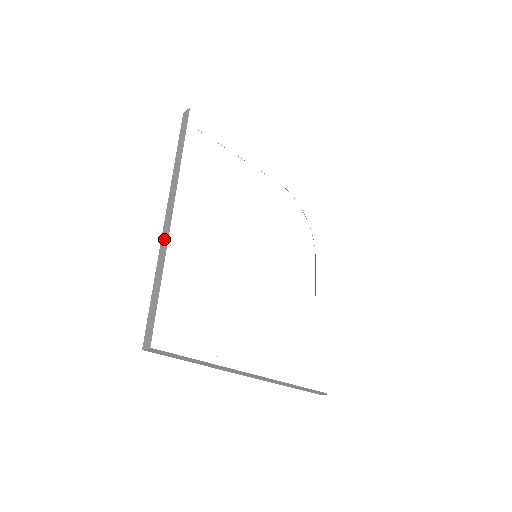
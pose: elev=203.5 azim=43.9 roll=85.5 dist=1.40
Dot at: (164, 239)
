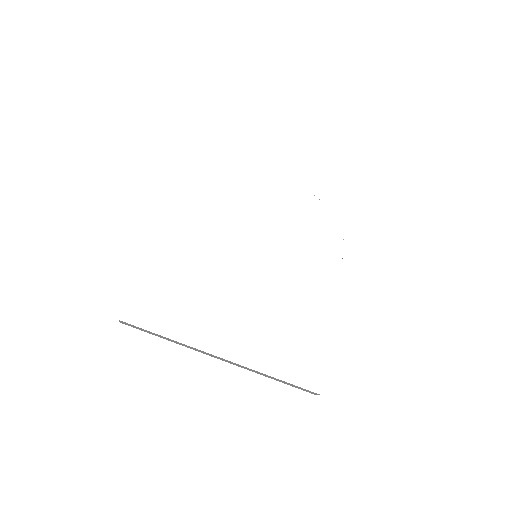
Dot at: occluded
